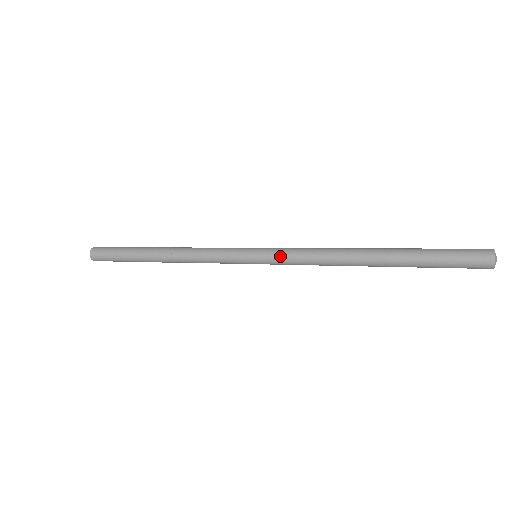
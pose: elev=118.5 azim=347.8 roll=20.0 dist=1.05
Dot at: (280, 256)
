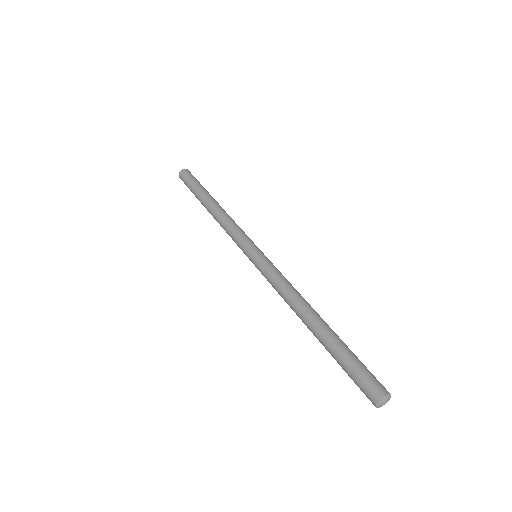
Dot at: (267, 266)
